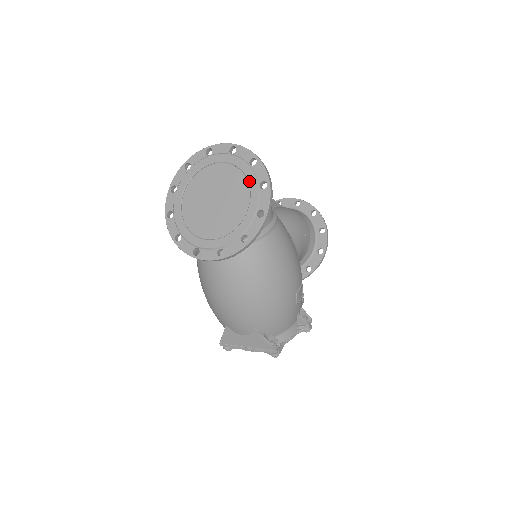
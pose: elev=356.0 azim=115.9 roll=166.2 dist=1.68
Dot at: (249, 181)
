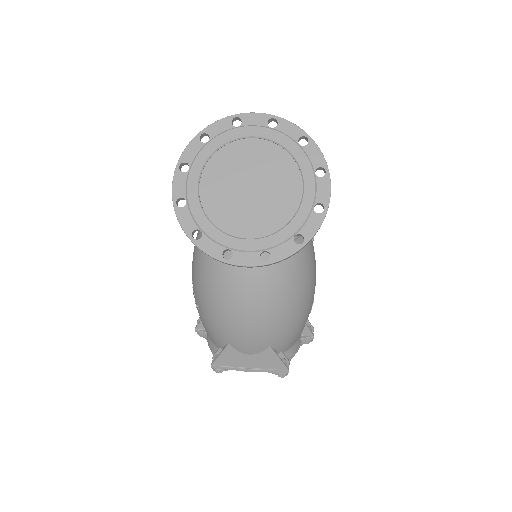
Dot at: (300, 165)
